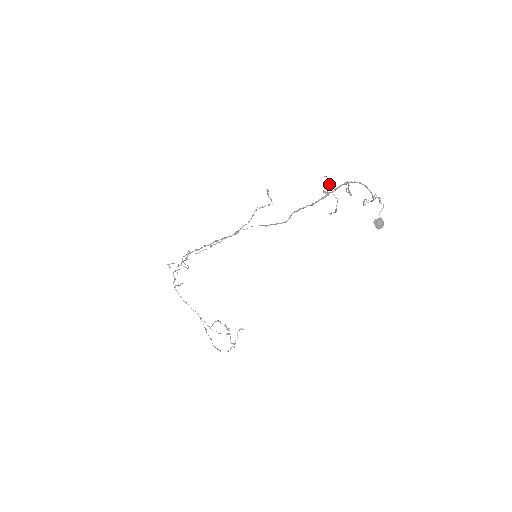
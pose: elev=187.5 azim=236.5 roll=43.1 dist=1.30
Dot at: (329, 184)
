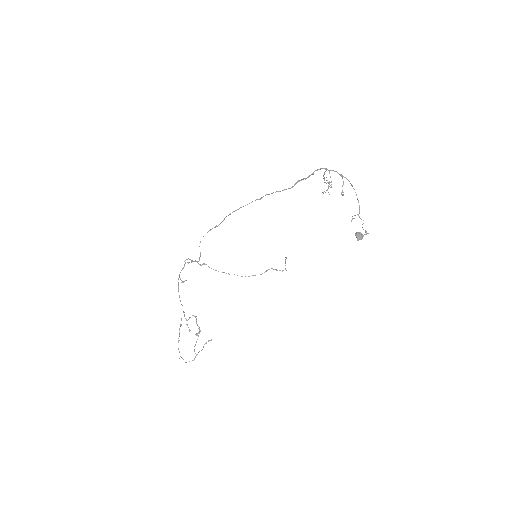
Dot at: (330, 185)
